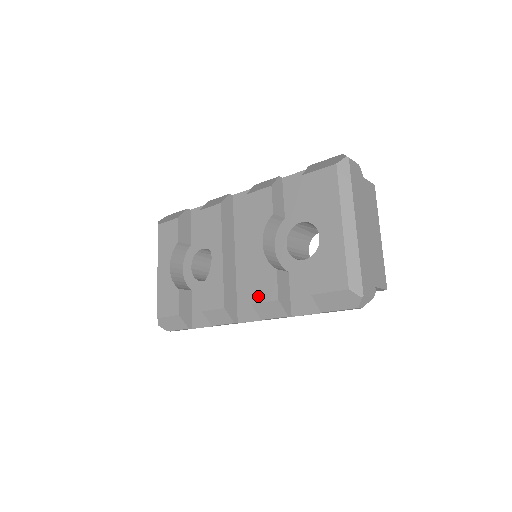
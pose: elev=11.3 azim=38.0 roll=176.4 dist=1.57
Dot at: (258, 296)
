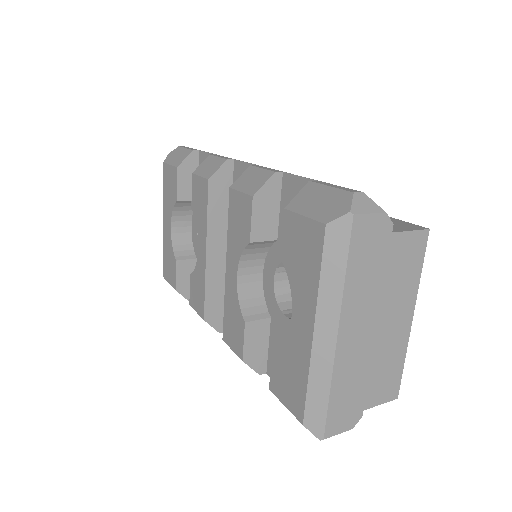
Dot at: (228, 337)
